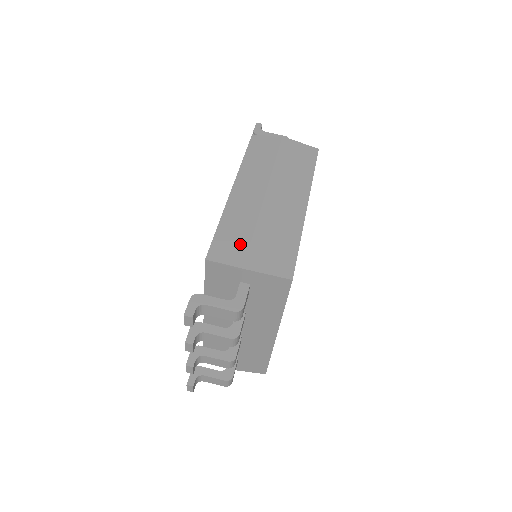
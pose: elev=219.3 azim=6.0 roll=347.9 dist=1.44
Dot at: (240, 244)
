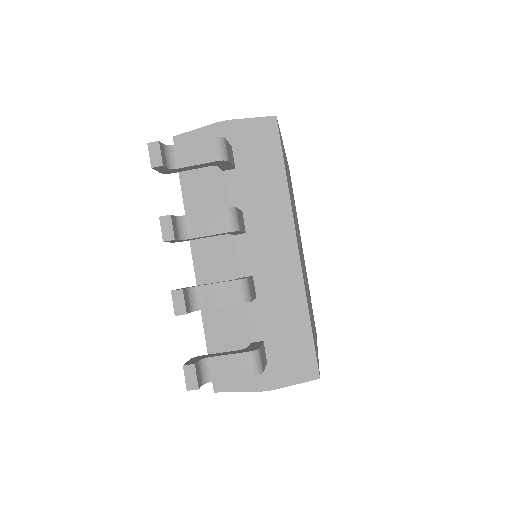
Dot at: occluded
